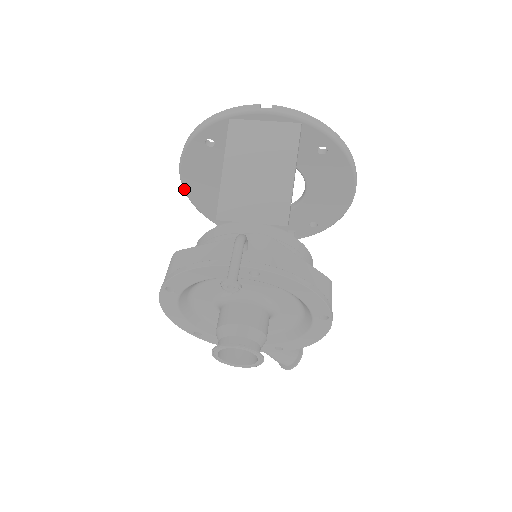
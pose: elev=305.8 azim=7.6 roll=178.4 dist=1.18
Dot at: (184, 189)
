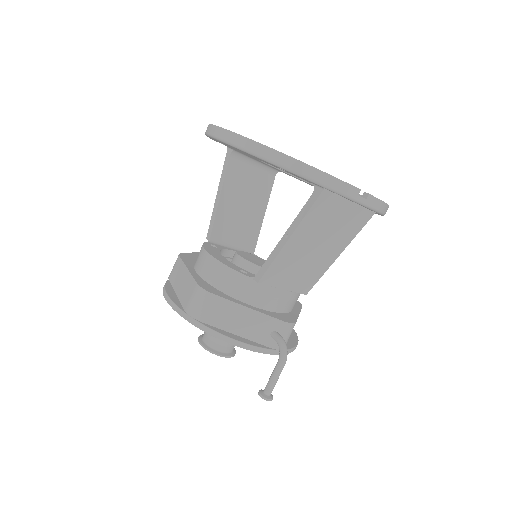
Dot at: (211, 137)
